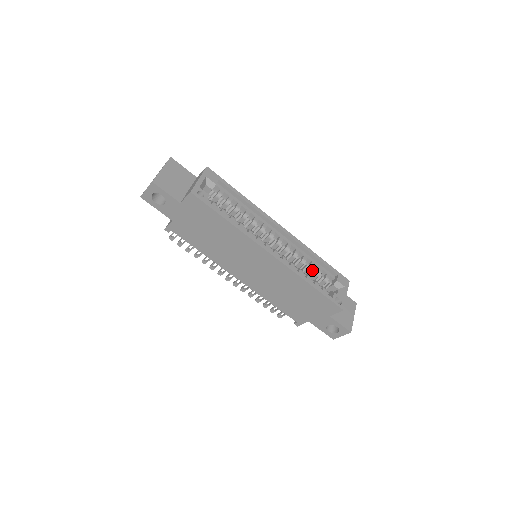
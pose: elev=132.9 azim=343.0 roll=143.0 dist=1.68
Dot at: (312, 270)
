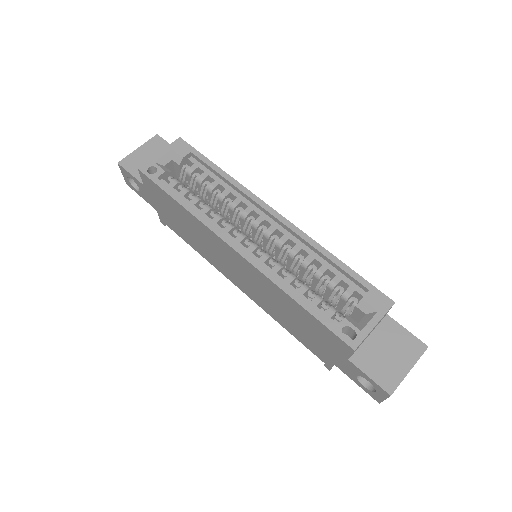
Dot at: (321, 279)
